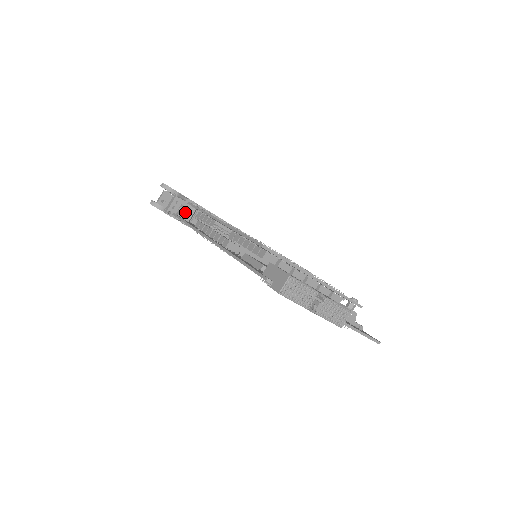
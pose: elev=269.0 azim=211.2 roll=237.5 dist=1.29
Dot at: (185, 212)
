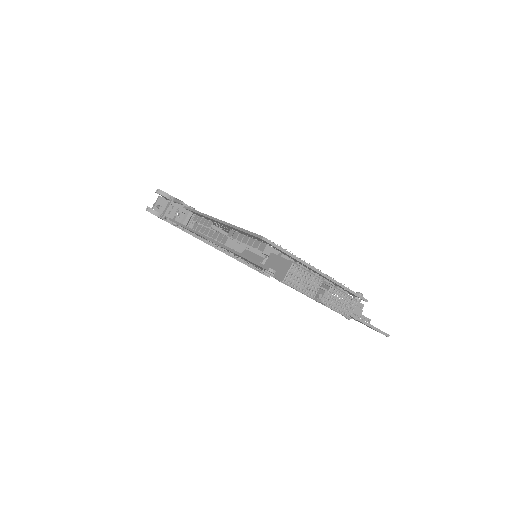
Dot at: (182, 217)
